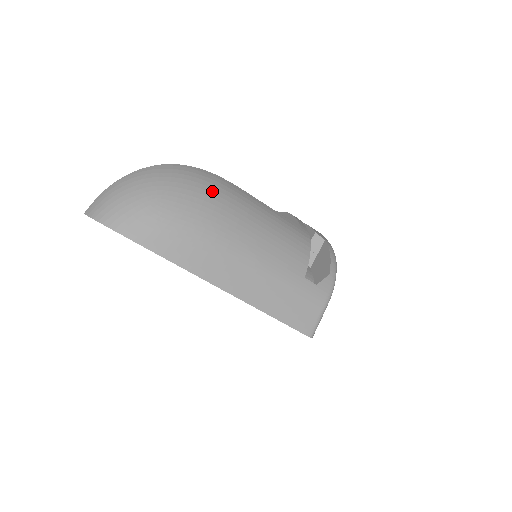
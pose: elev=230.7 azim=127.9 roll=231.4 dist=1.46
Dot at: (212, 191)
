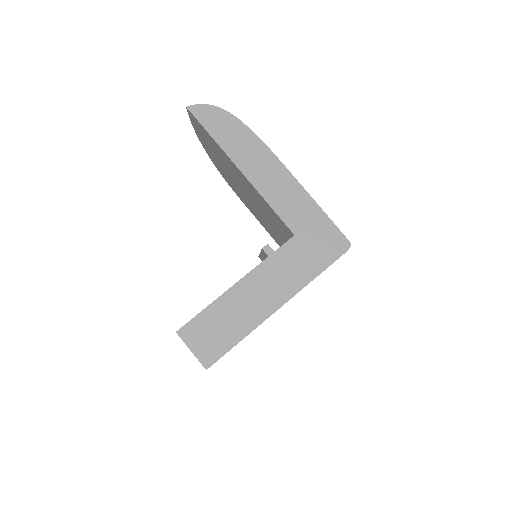
Dot at: occluded
